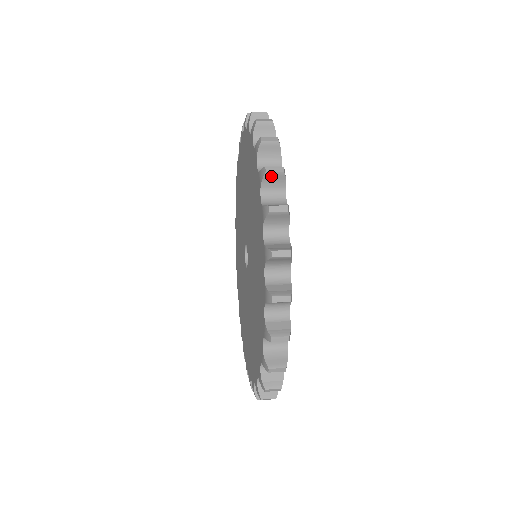
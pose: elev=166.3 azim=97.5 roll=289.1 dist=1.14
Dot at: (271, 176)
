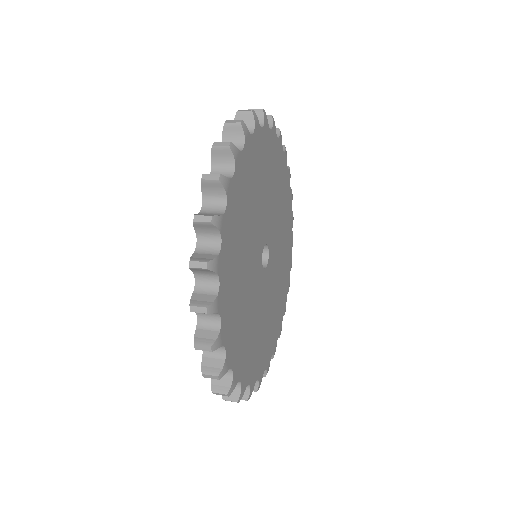
Dot at: occluded
